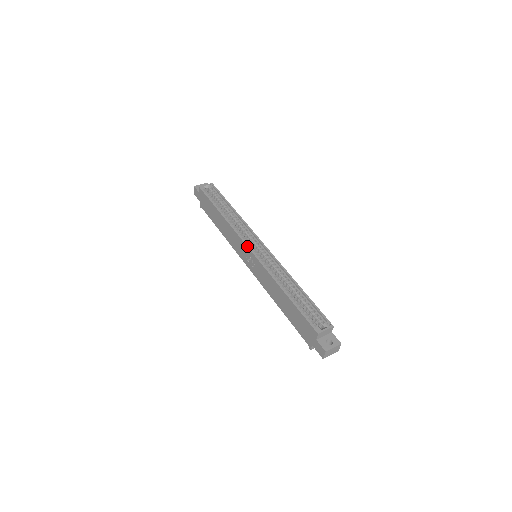
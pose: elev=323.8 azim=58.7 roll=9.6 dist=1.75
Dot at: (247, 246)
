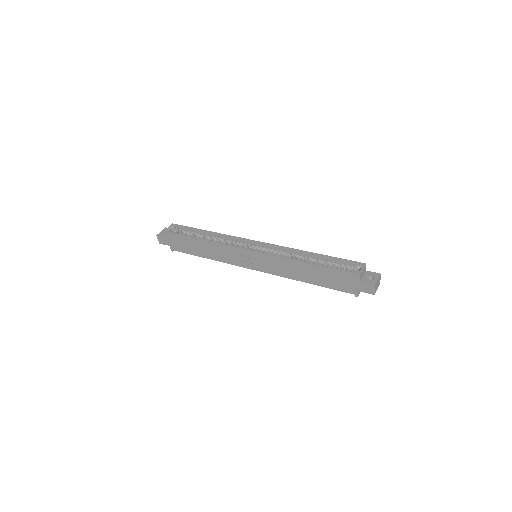
Dot at: (246, 250)
